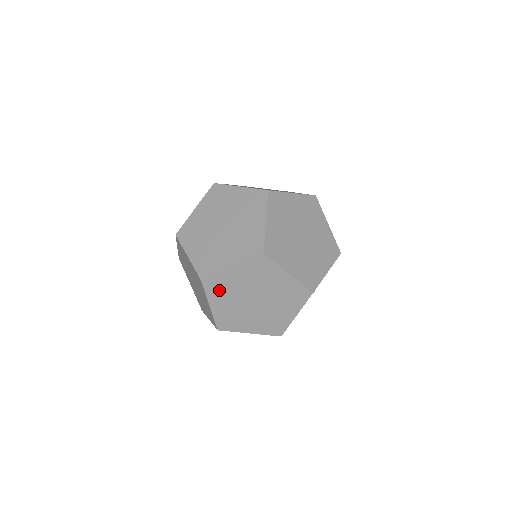
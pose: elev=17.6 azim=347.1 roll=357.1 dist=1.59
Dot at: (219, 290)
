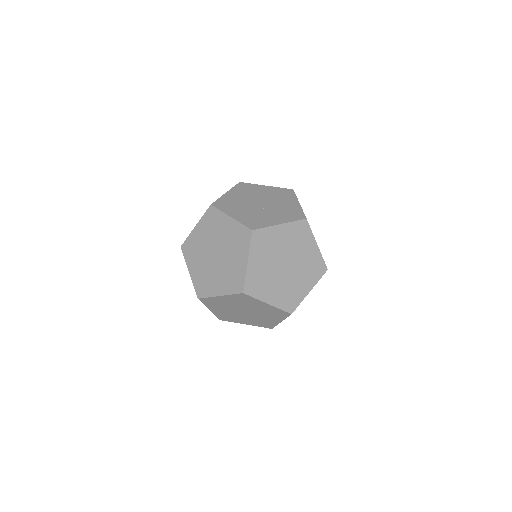
Dot at: (262, 245)
